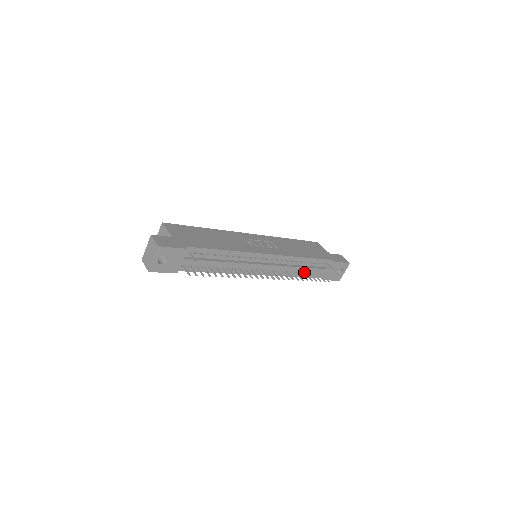
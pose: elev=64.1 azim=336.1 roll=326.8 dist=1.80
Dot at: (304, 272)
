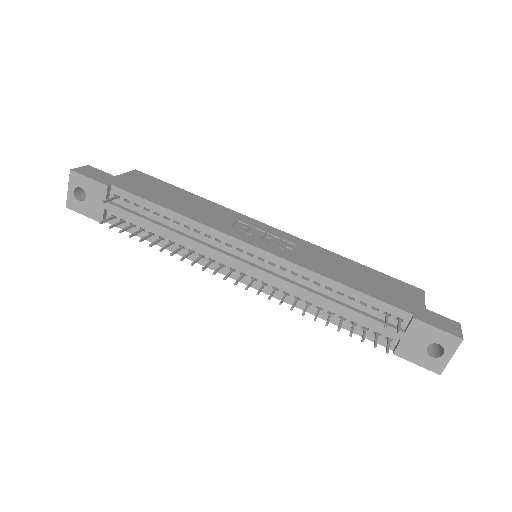
Dot at: (341, 316)
